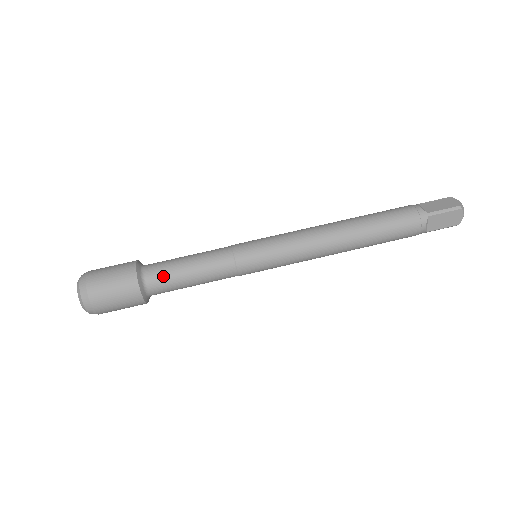
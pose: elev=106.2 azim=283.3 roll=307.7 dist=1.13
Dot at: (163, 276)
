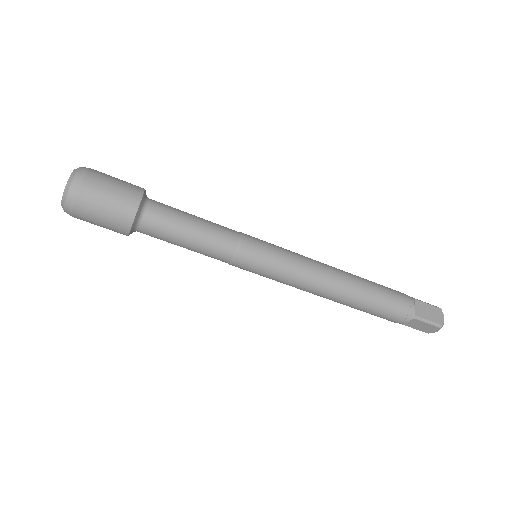
Dot at: occluded
